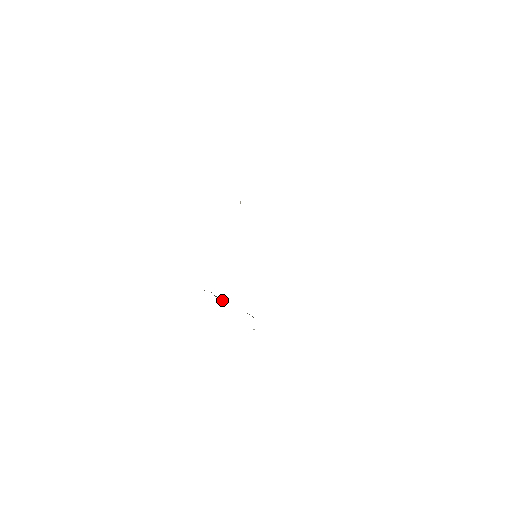
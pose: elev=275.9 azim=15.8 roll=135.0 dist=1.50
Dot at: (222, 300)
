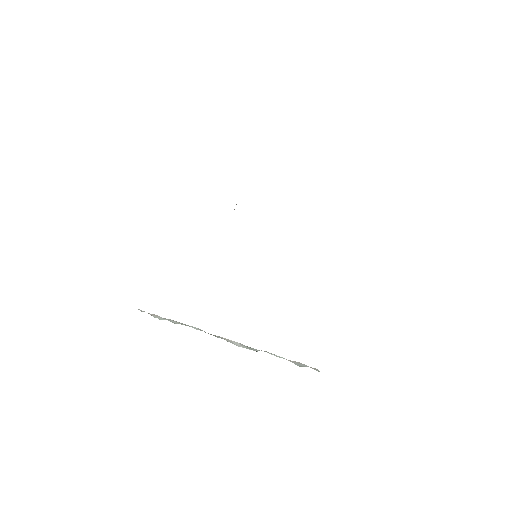
Dot at: occluded
